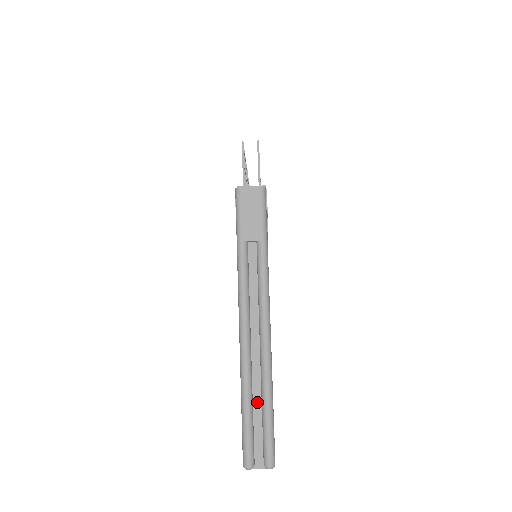
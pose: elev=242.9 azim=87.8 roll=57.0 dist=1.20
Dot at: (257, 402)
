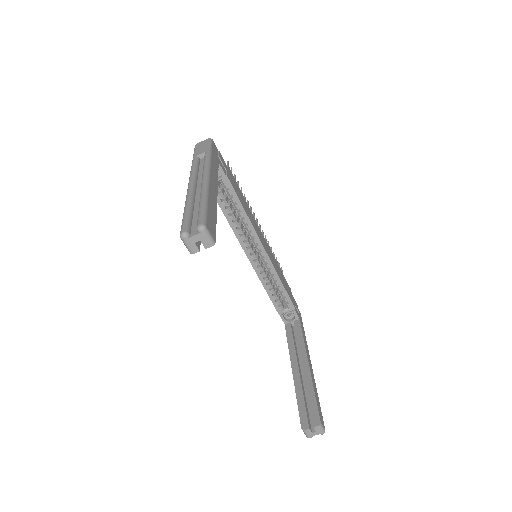
Dot at: (197, 208)
